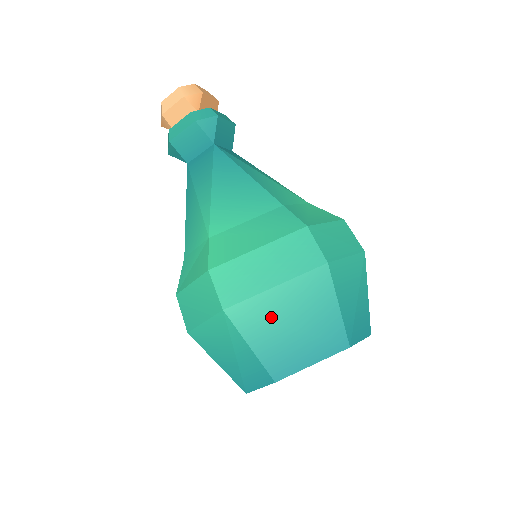
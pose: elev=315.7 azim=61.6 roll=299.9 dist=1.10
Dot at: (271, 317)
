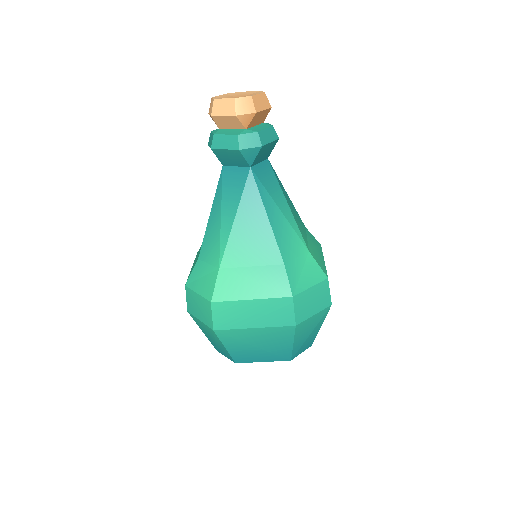
Dot at: (245, 339)
